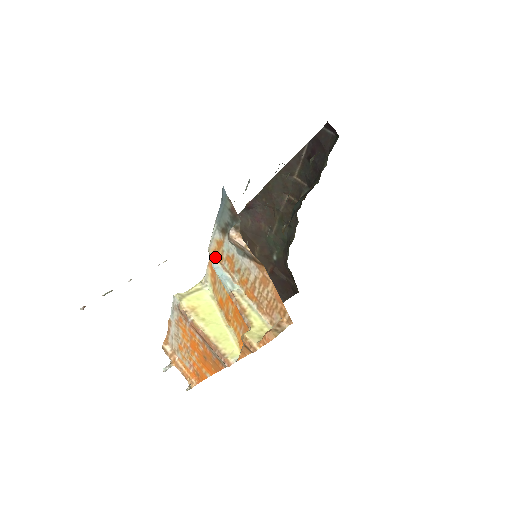
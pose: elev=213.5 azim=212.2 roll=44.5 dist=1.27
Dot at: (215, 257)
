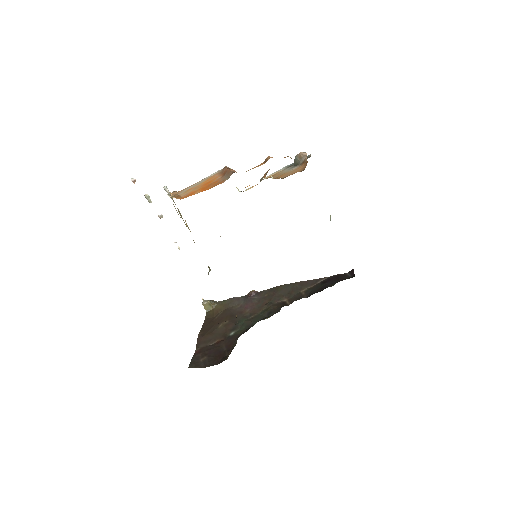
Dot at: (267, 178)
